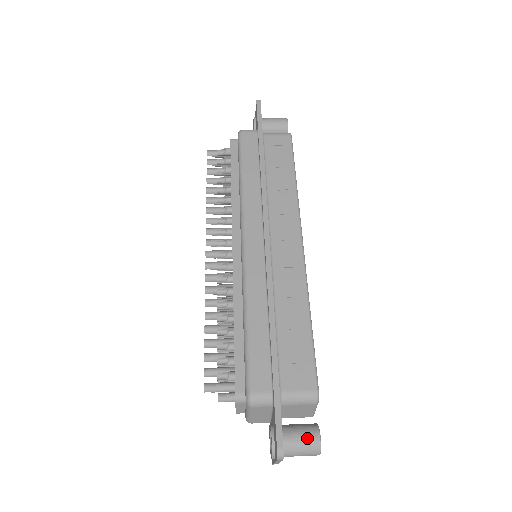
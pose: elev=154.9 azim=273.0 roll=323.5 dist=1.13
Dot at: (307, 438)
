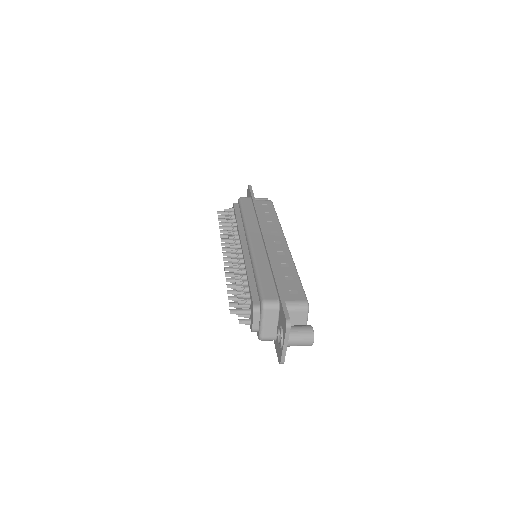
Dot at: (304, 328)
